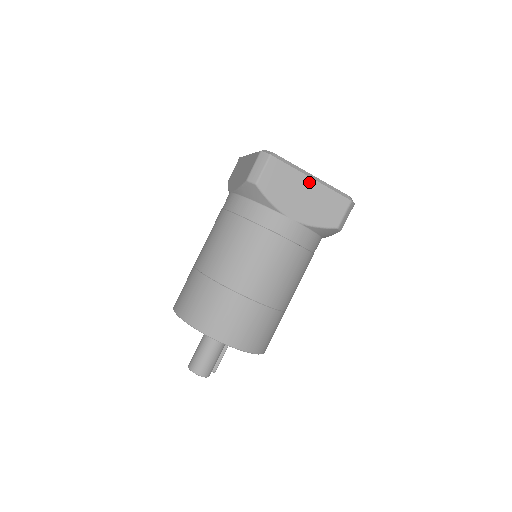
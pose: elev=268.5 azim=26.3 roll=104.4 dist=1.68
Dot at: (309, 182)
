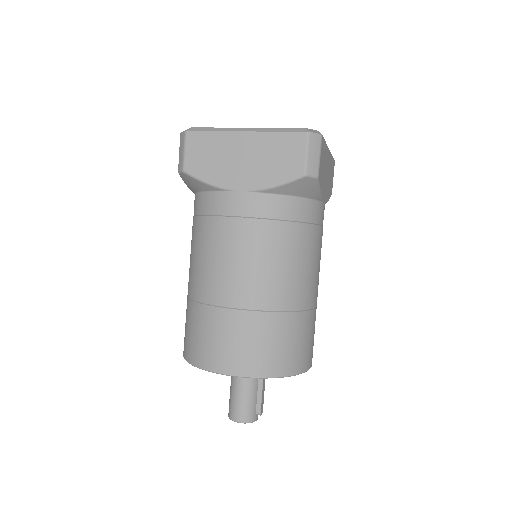
Dot at: (242, 138)
